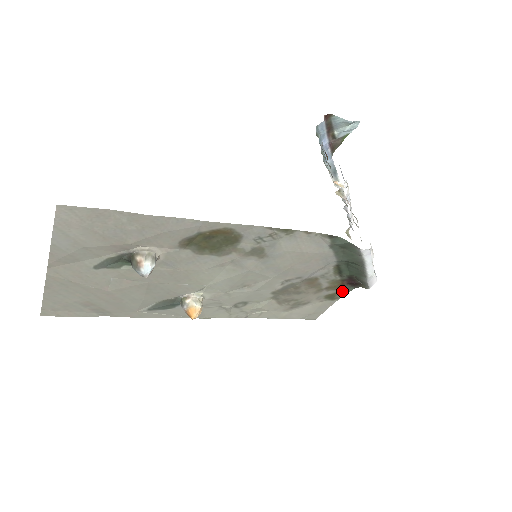
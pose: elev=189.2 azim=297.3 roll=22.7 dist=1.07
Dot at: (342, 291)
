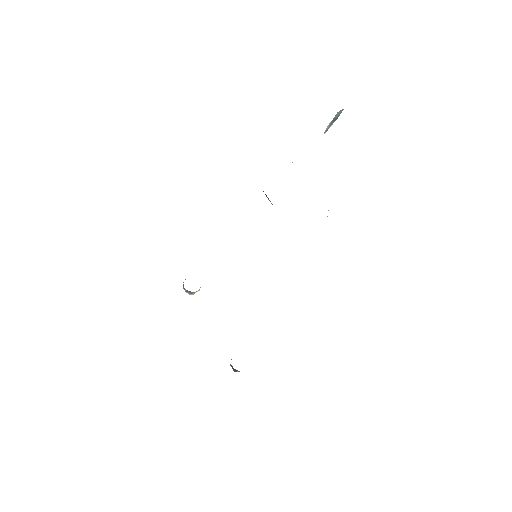
Dot at: occluded
